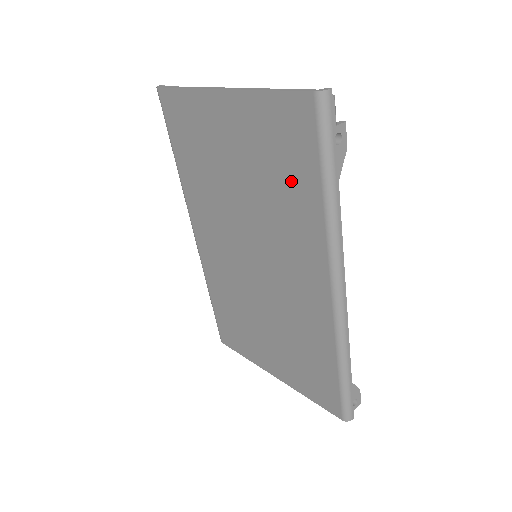
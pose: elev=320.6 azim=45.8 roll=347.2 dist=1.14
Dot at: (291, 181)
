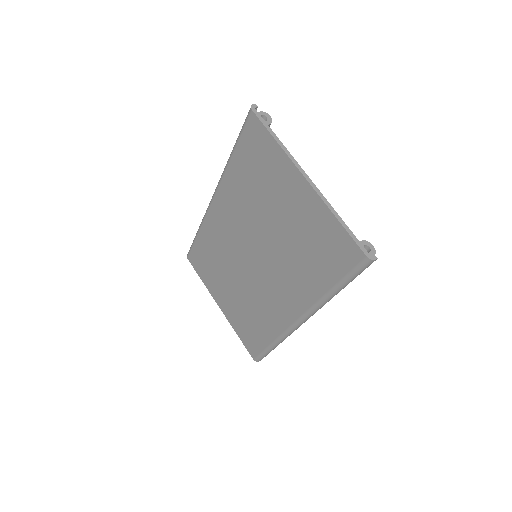
Dot at: (315, 264)
